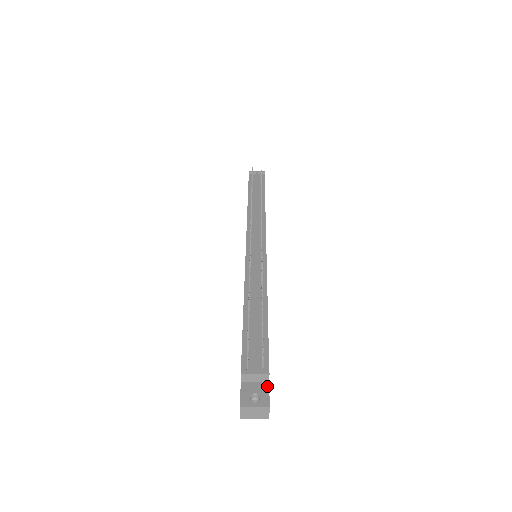
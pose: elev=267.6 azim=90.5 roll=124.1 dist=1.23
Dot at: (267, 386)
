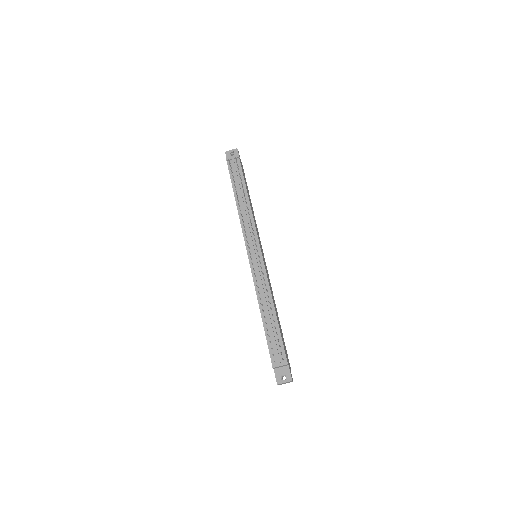
Dot at: (288, 368)
